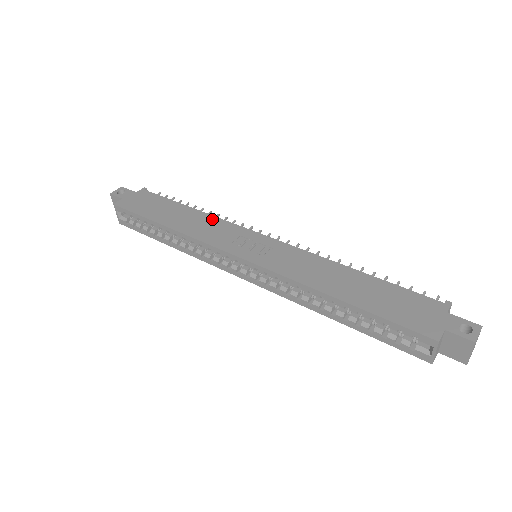
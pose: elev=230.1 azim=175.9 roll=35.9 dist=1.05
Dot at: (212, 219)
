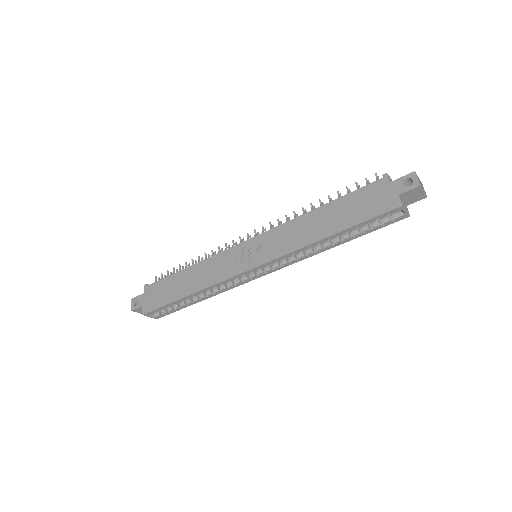
Dot at: (207, 262)
